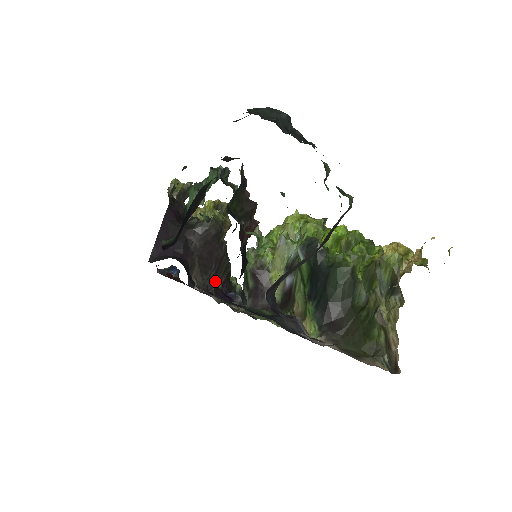
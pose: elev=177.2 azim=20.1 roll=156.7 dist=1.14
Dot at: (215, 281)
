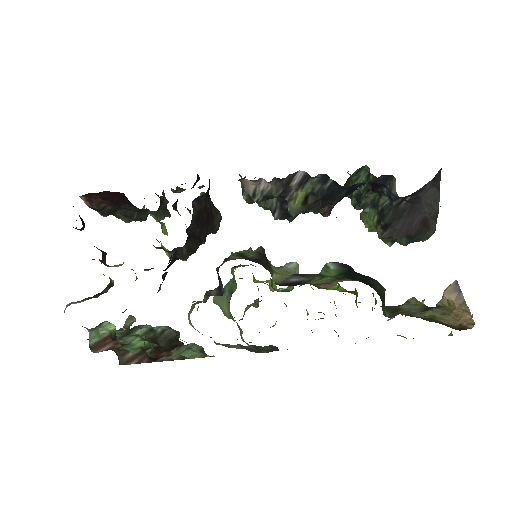
Dot at: (189, 237)
